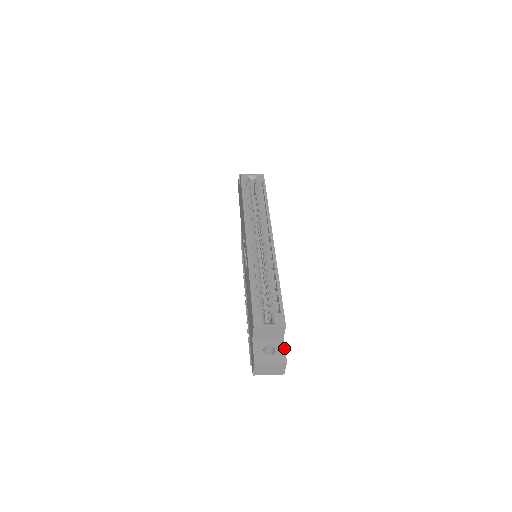
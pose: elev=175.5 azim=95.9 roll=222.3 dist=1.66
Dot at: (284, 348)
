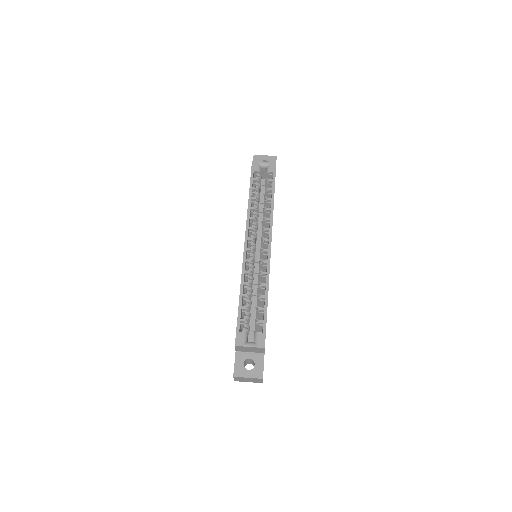
Dot at: (263, 364)
